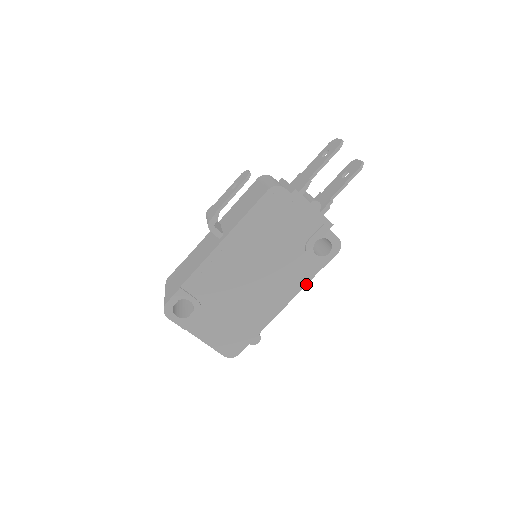
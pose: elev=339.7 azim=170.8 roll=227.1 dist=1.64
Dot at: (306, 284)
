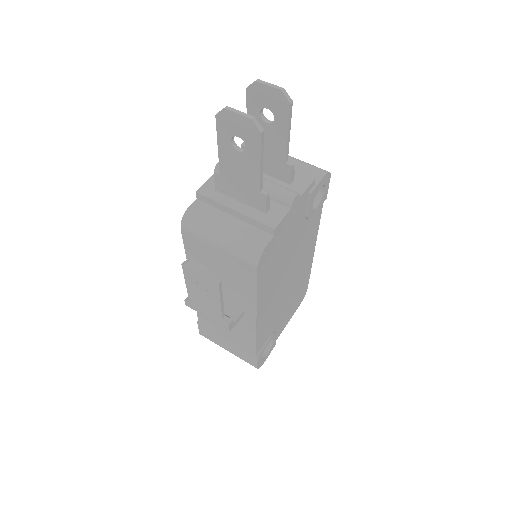
Dot at: occluded
